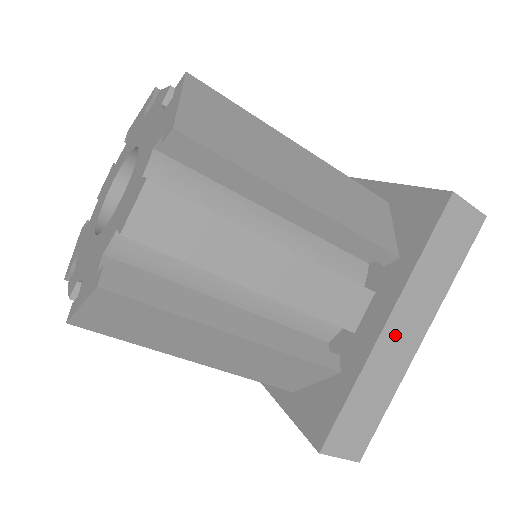
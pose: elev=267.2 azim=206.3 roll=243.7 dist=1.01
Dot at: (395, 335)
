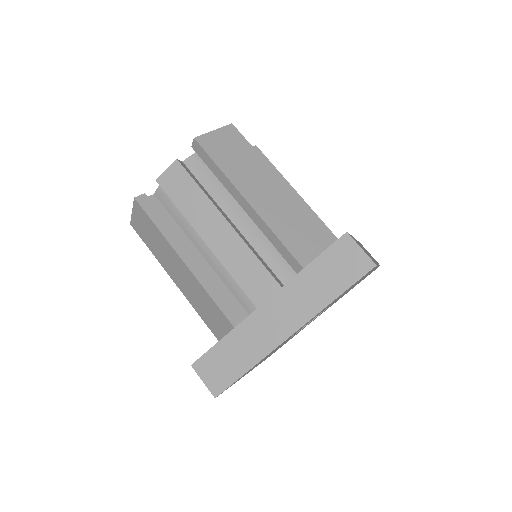
Dot at: (271, 315)
